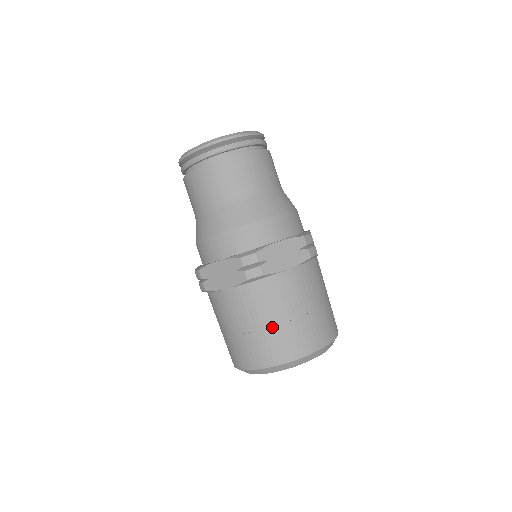
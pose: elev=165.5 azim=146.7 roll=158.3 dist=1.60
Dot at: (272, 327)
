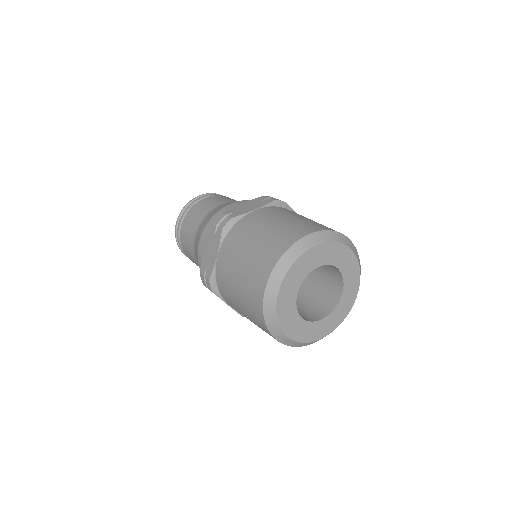
Dot at: (258, 242)
